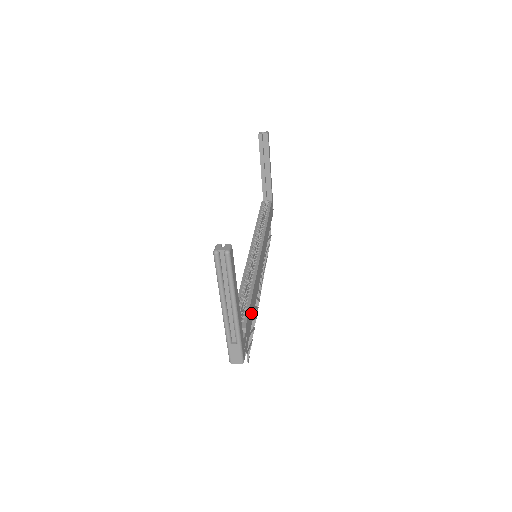
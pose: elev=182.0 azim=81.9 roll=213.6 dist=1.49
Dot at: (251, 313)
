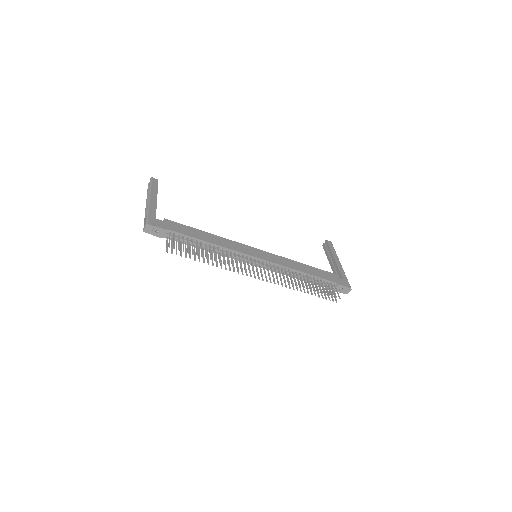
Dot at: (190, 232)
